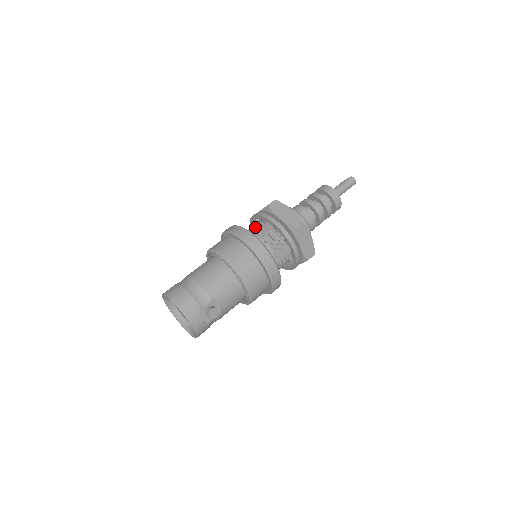
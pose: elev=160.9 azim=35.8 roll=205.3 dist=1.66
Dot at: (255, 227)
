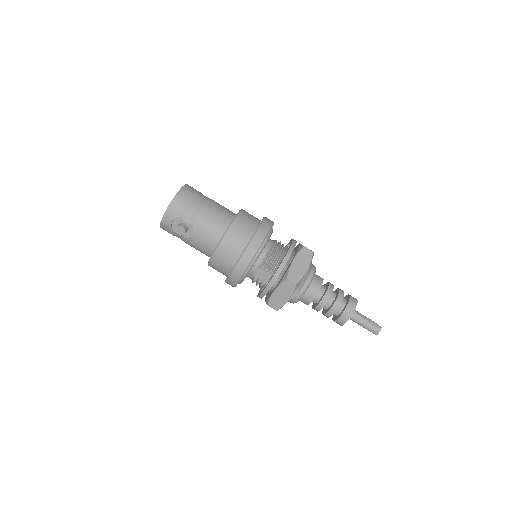
Dot at: (280, 243)
